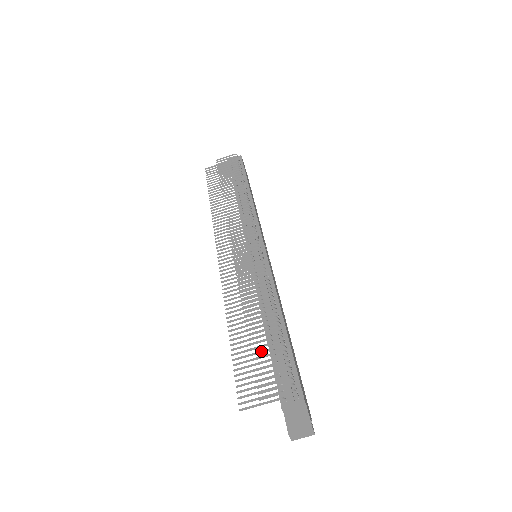
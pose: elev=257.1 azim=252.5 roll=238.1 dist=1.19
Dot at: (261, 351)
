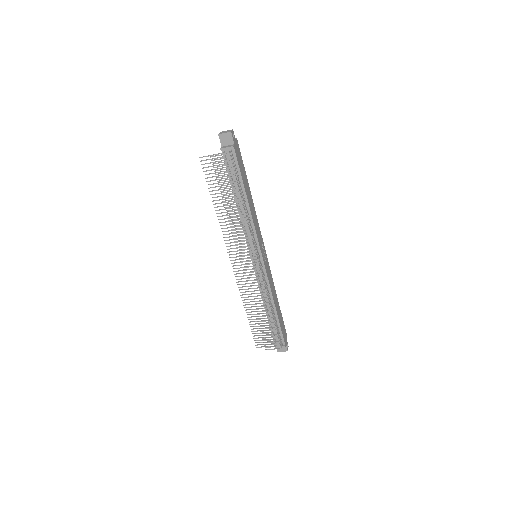
Dot at: occluded
